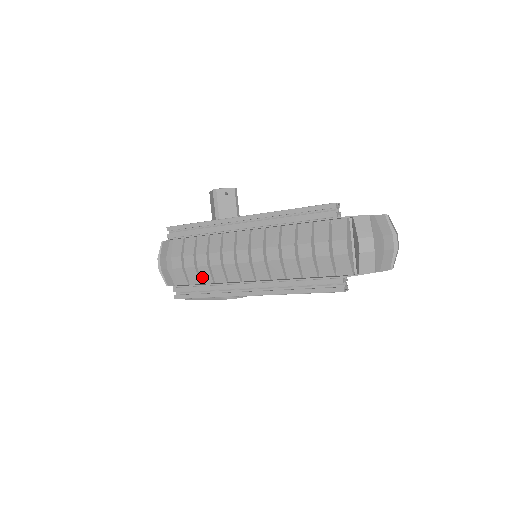
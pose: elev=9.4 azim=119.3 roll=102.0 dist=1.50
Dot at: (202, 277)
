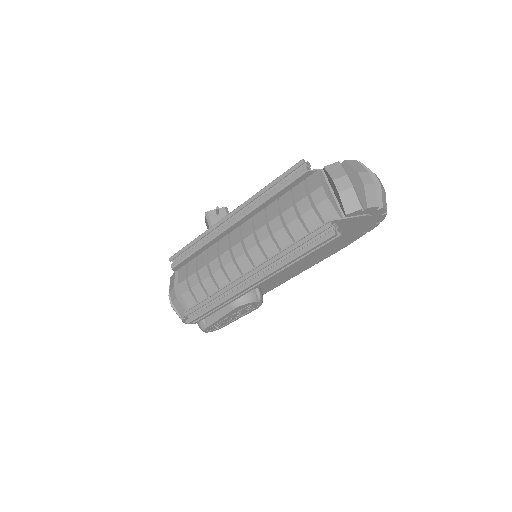
Dot at: (208, 291)
